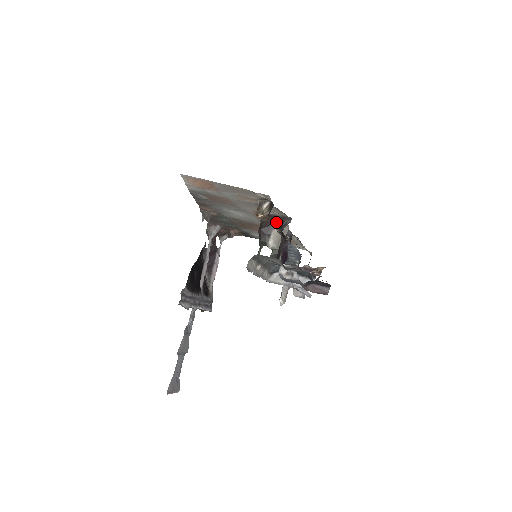
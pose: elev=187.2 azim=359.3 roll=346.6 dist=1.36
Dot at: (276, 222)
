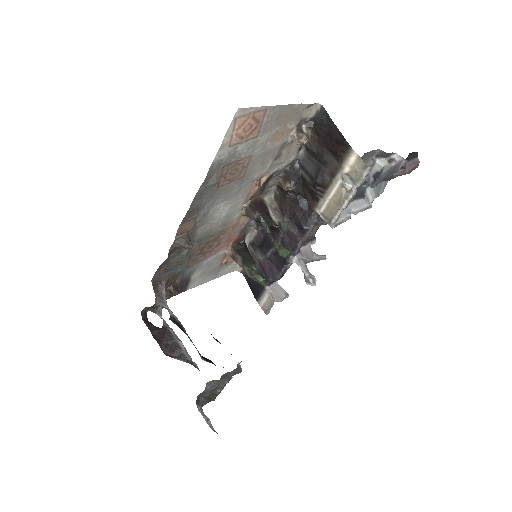
Dot at: (262, 196)
